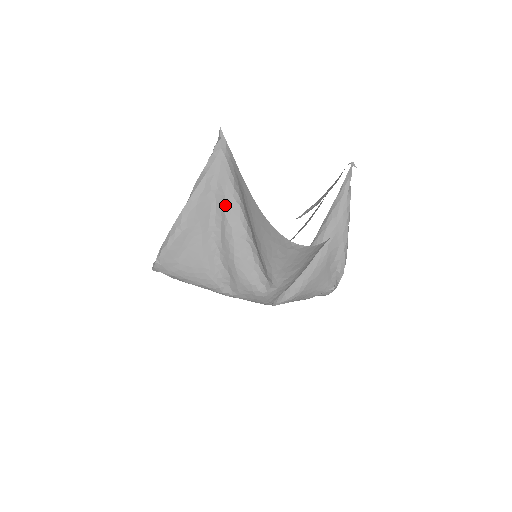
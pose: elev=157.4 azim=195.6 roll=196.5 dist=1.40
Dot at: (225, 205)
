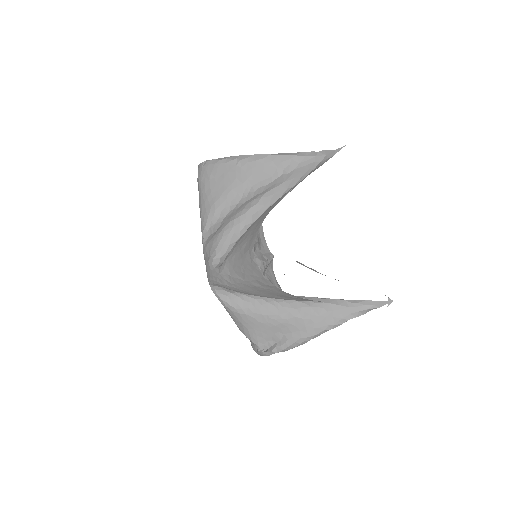
Dot at: (275, 187)
